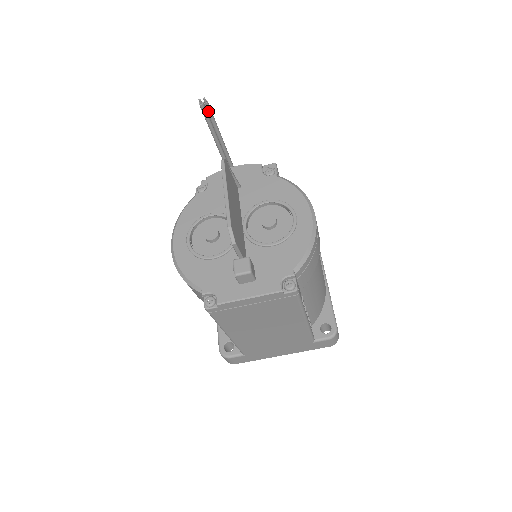
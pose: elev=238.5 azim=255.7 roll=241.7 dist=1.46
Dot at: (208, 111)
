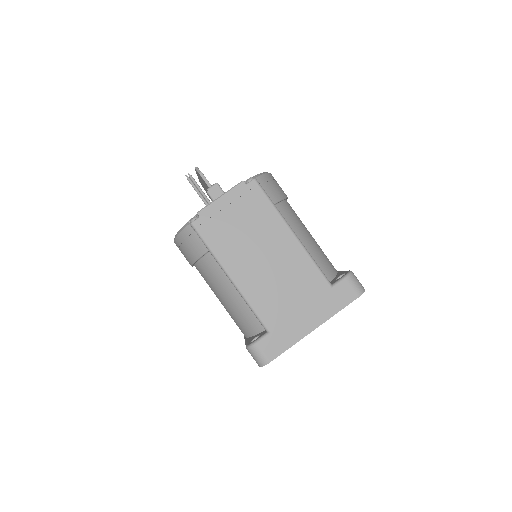
Dot at: (193, 181)
